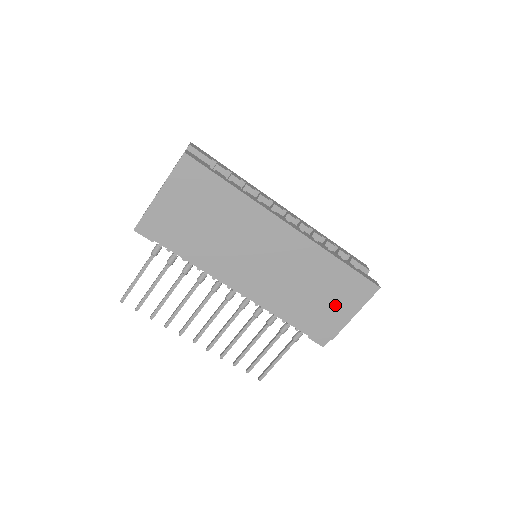
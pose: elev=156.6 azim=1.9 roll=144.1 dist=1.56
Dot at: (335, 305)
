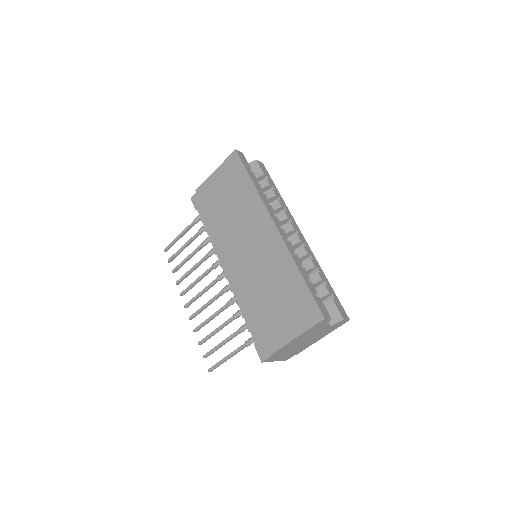
Dot at: (283, 318)
